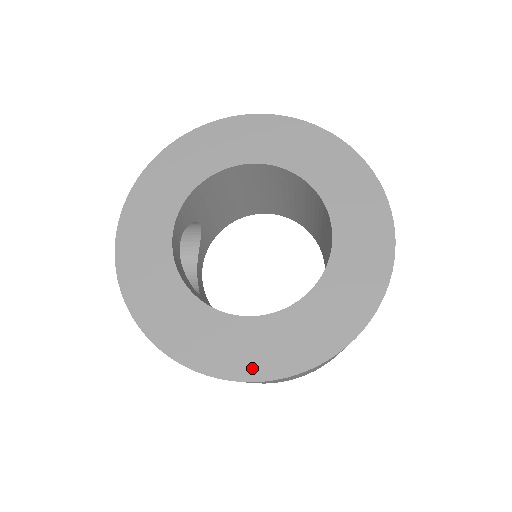
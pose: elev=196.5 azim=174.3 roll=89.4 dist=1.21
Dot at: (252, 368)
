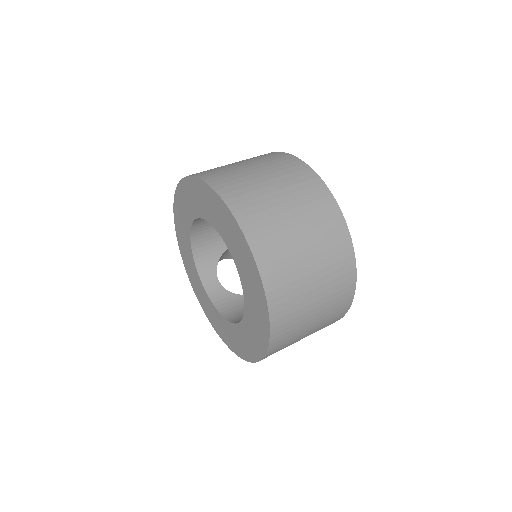
Dot at: (254, 354)
